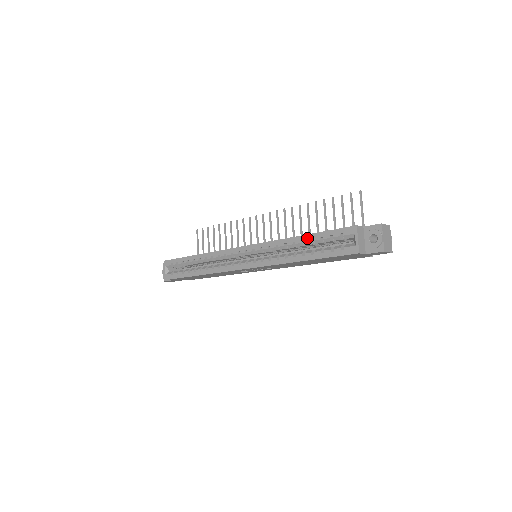
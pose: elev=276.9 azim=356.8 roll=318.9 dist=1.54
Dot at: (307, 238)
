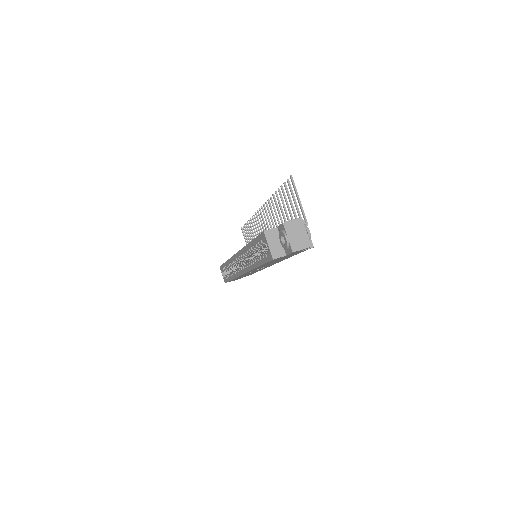
Dot at: (251, 245)
